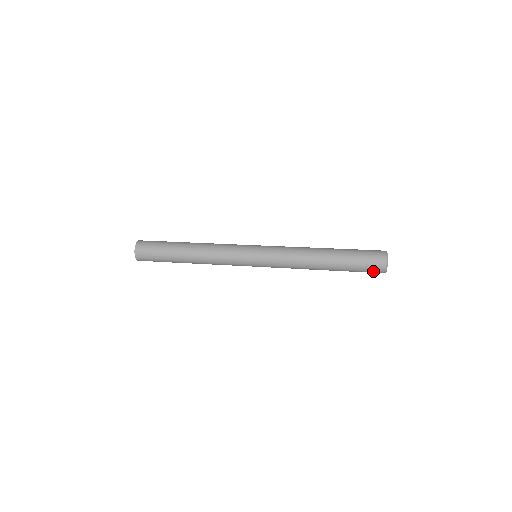
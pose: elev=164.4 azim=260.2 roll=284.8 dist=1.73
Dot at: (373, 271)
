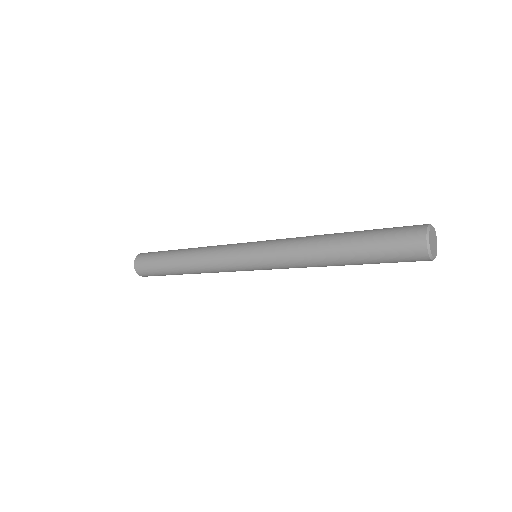
Dot at: (406, 240)
